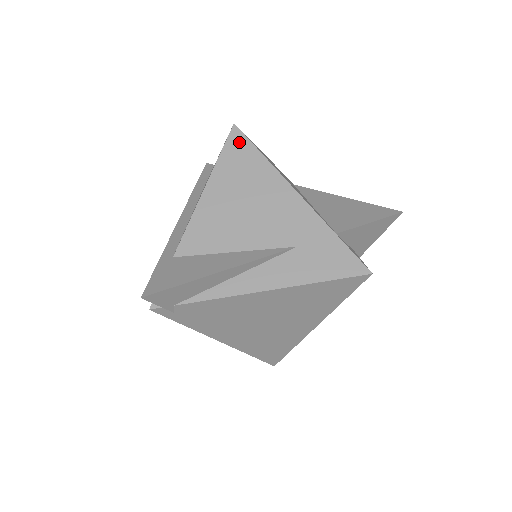
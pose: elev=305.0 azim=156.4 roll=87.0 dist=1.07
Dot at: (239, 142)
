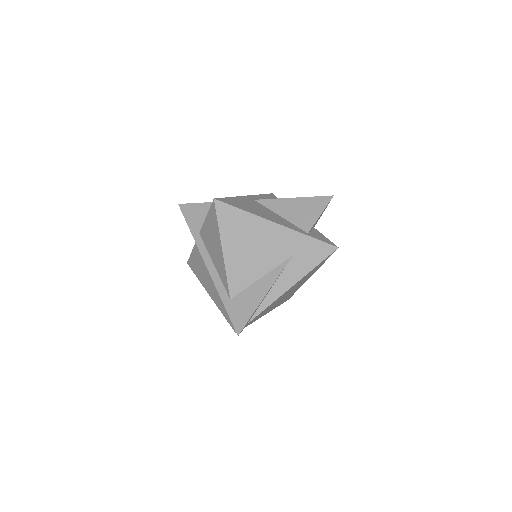
Dot at: (225, 210)
